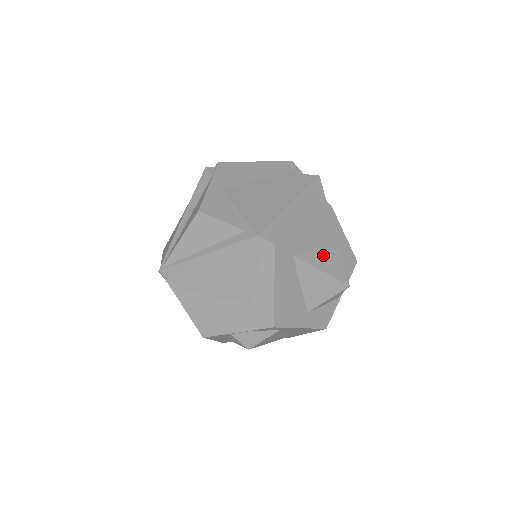
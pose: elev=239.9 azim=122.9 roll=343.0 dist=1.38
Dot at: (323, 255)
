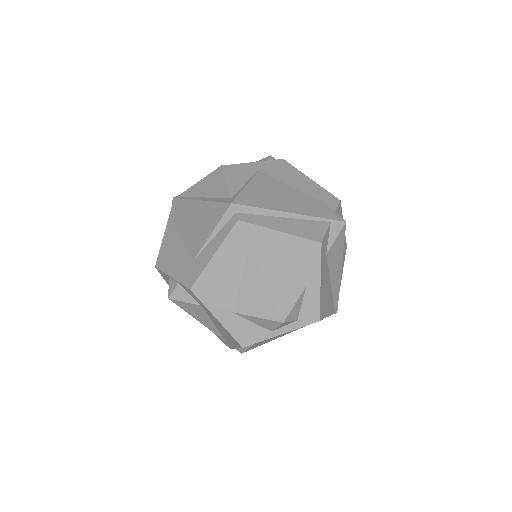
Dot at: (281, 275)
